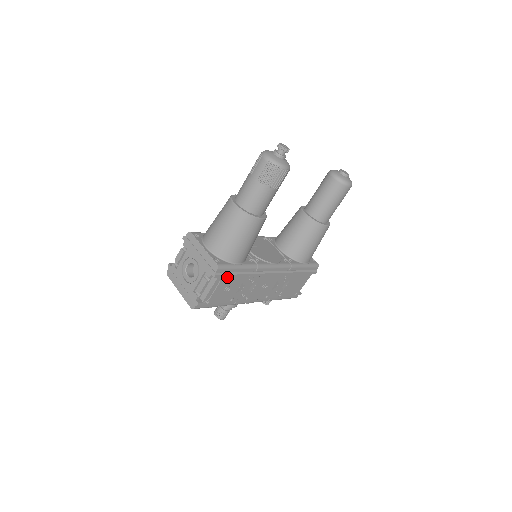
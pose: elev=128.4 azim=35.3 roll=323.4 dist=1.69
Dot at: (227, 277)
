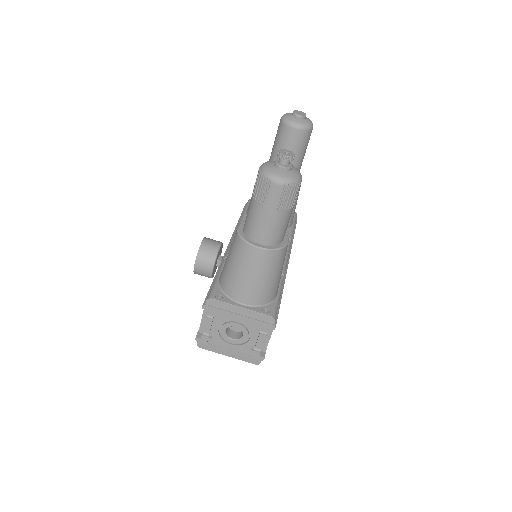
Dot at: occluded
